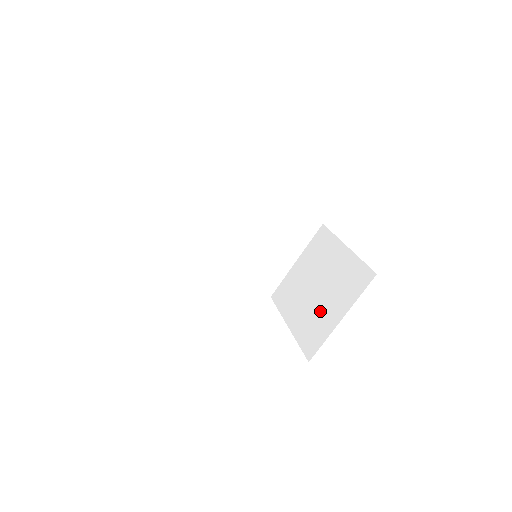
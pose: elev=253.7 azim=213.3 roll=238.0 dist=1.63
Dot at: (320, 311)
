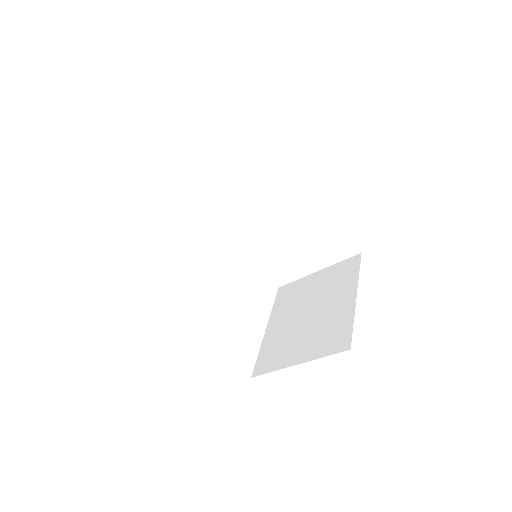
Dot at: (292, 339)
